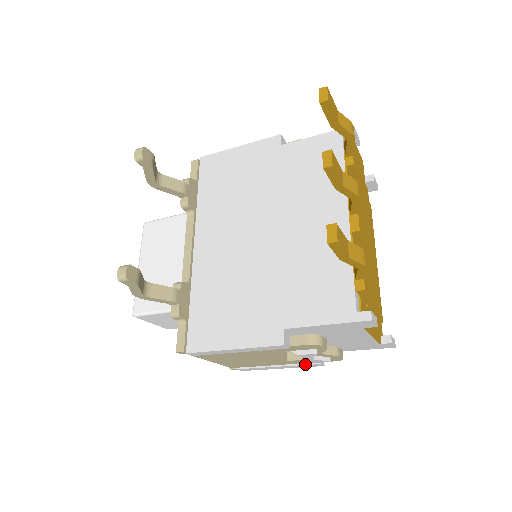
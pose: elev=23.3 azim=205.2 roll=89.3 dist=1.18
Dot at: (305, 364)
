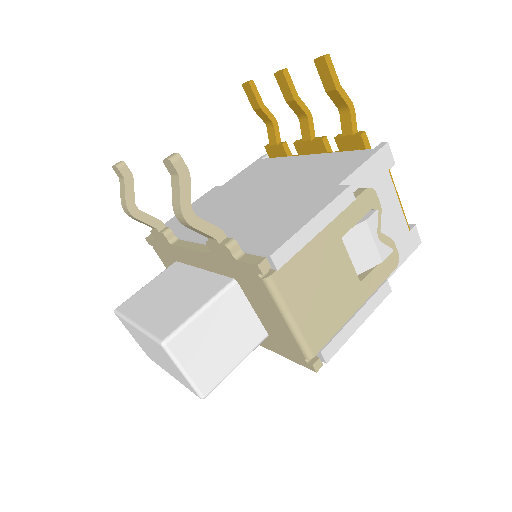
Dot at: (376, 291)
